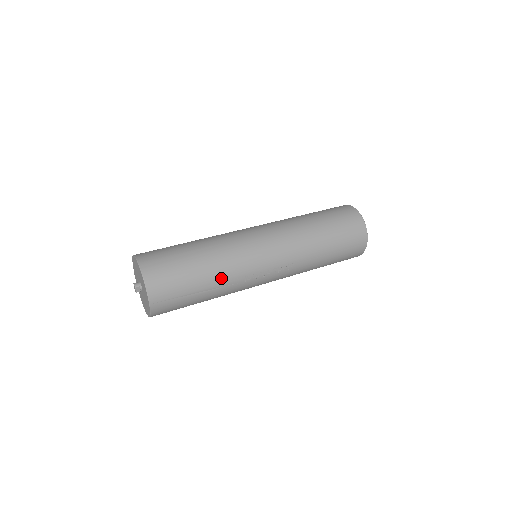
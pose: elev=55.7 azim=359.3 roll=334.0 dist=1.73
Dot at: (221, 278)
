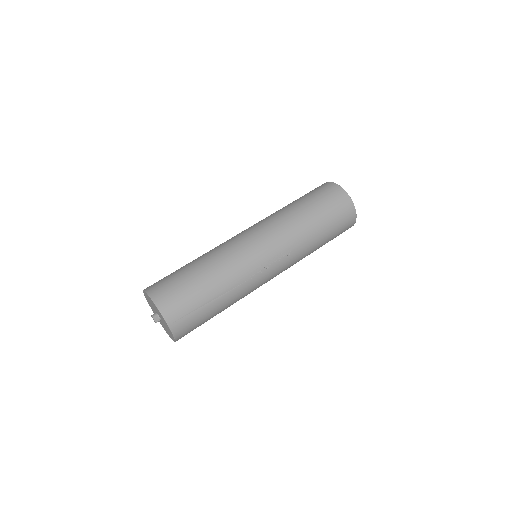
Dot at: (226, 281)
